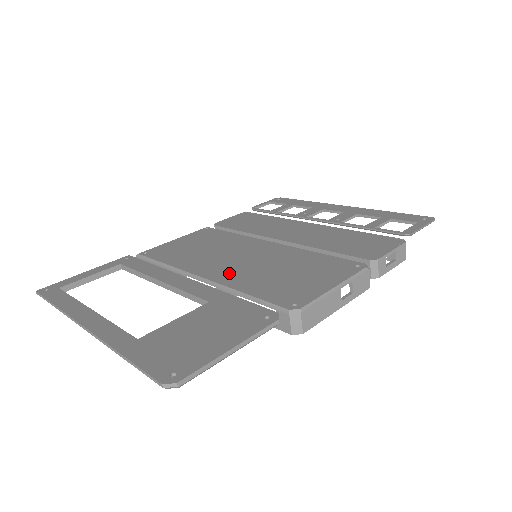
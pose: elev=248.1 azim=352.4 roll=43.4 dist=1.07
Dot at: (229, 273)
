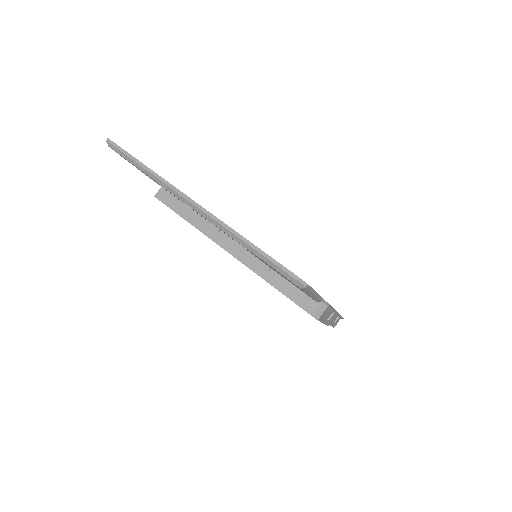
Dot at: occluded
